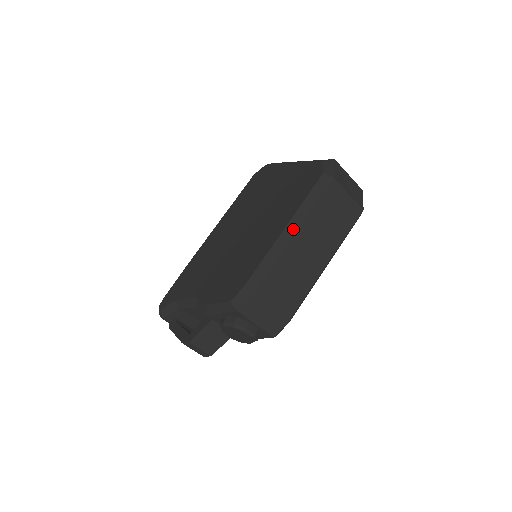
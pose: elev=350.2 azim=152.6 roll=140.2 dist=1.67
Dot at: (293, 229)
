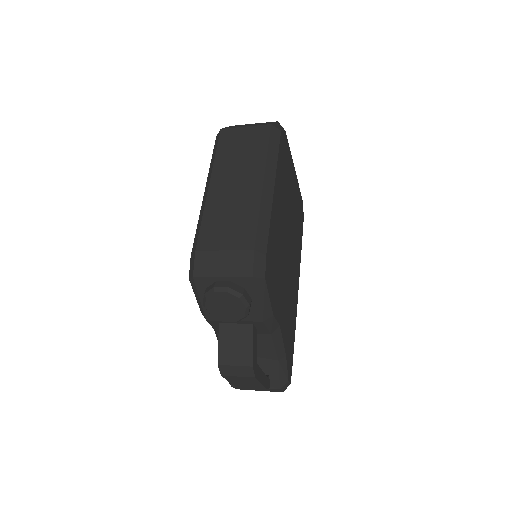
Dot at: (208, 184)
